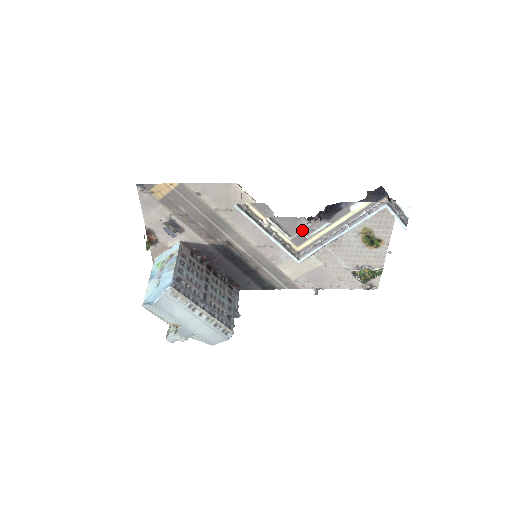
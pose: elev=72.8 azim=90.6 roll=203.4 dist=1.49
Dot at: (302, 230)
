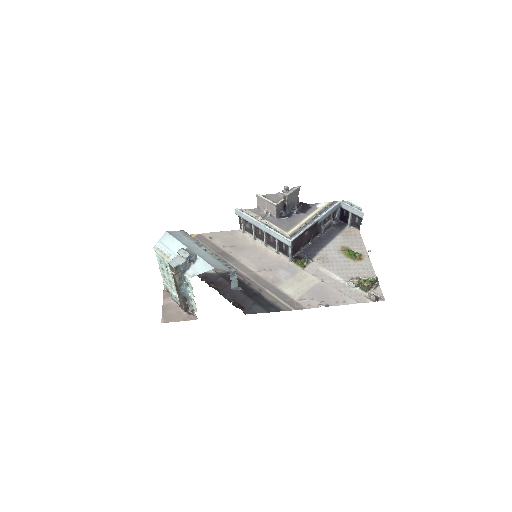
Dot at: (283, 197)
